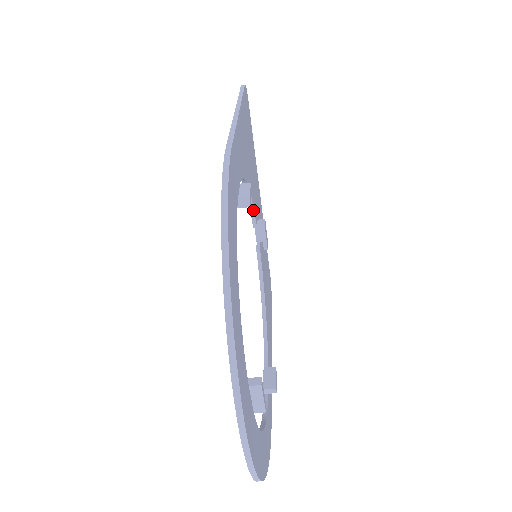
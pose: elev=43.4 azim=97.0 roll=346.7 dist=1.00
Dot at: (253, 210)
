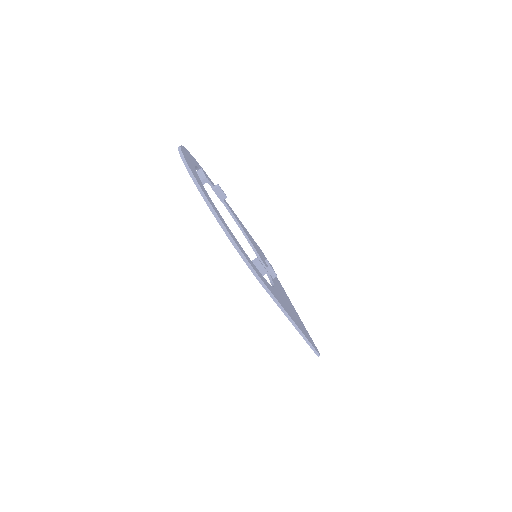
Dot at: (257, 252)
